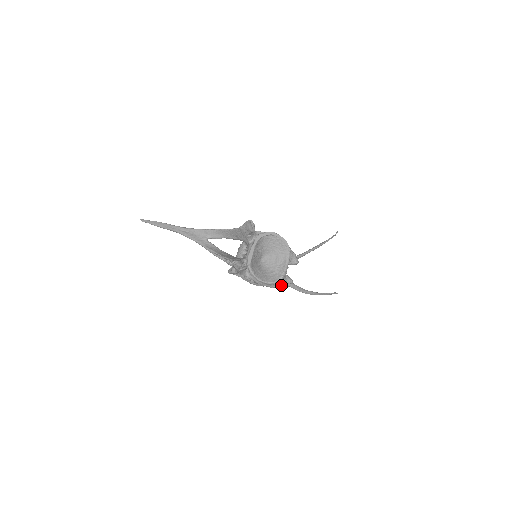
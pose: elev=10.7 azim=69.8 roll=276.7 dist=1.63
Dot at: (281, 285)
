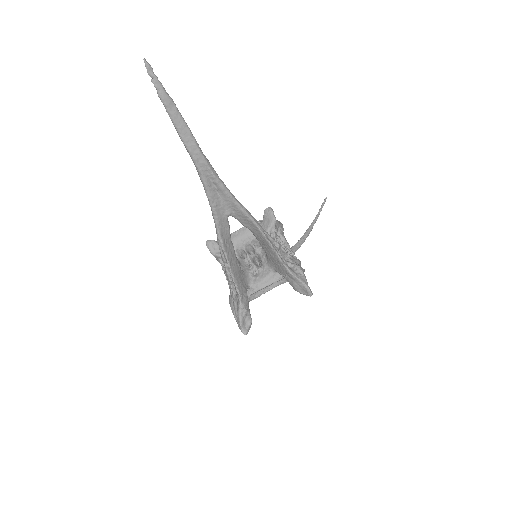
Dot at: occluded
